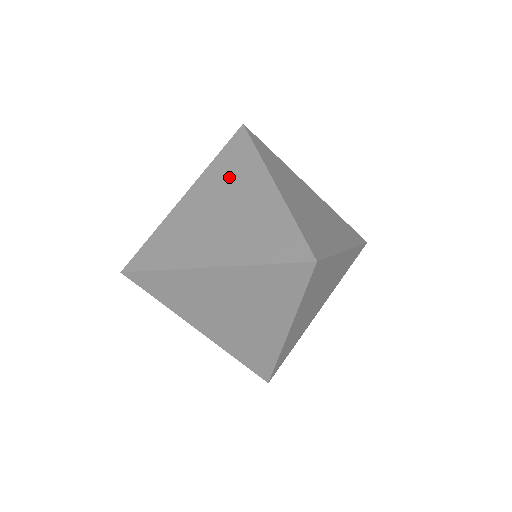
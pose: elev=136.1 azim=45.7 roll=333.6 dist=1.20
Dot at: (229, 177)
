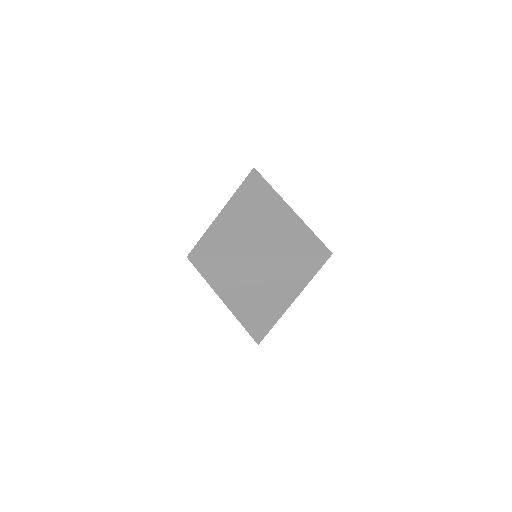
Dot at: occluded
